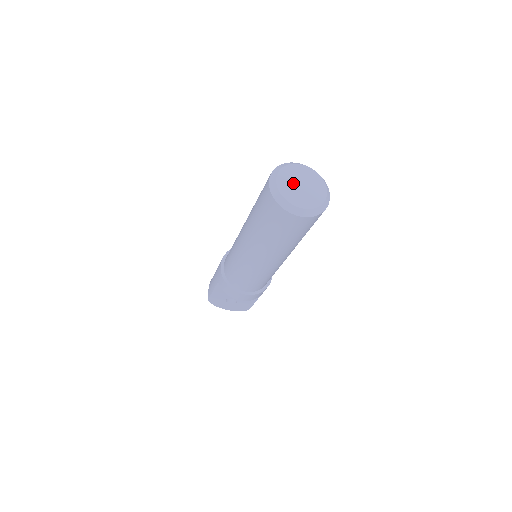
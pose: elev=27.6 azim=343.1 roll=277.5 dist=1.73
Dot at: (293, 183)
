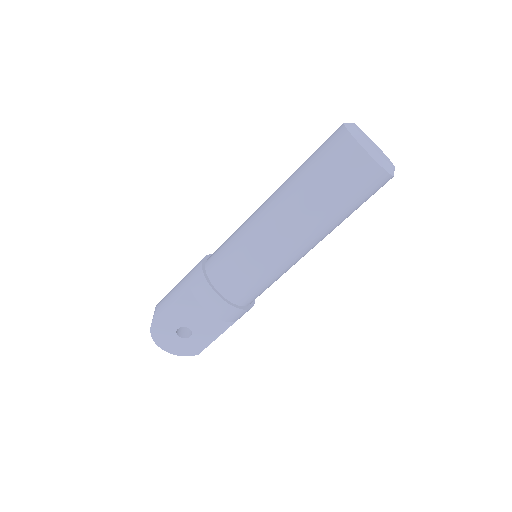
Dot at: (367, 138)
